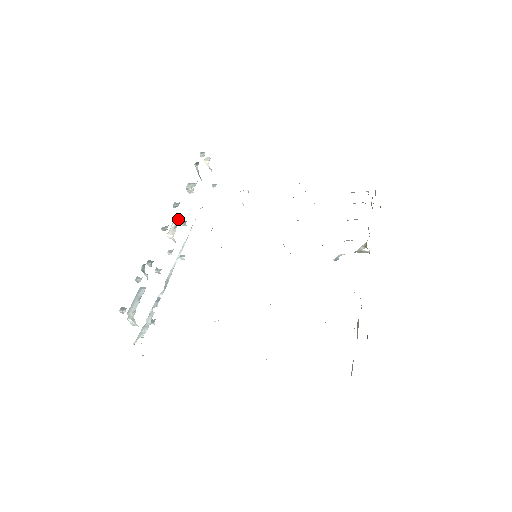
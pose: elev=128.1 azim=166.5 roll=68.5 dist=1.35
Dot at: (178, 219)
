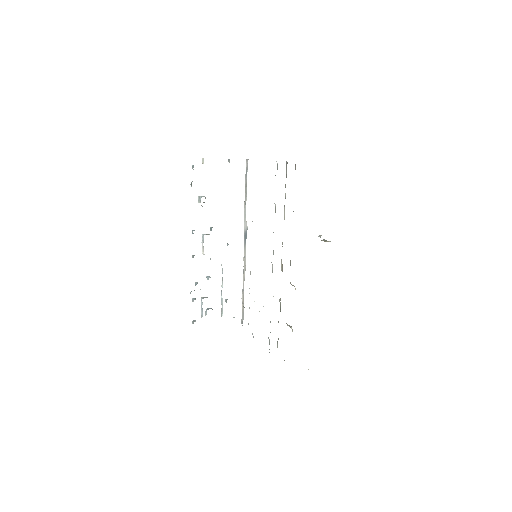
Dot at: (202, 236)
